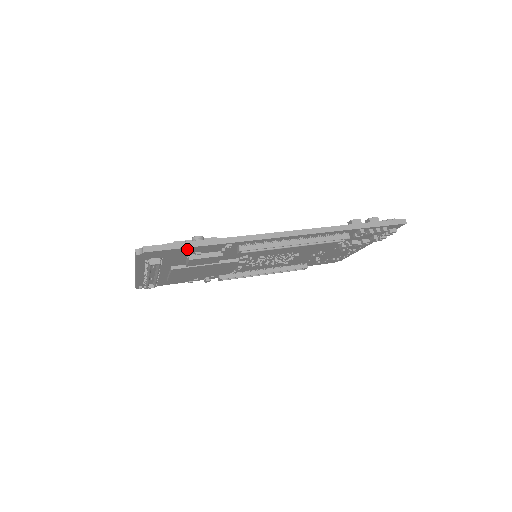
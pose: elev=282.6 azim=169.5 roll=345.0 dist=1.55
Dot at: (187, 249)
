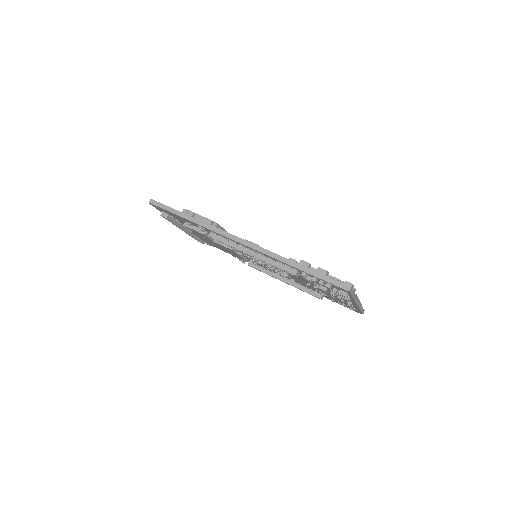
Dot at: (176, 215)
